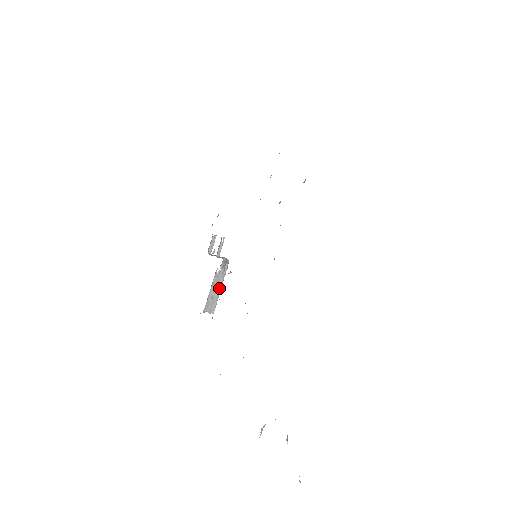
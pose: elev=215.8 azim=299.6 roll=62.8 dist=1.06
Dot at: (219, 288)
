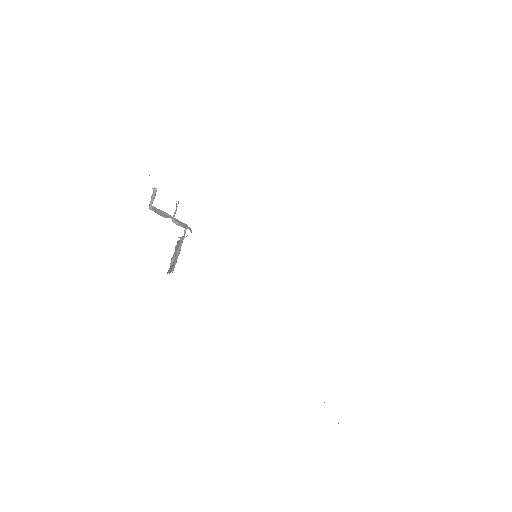
Dot at: (179, 251)
